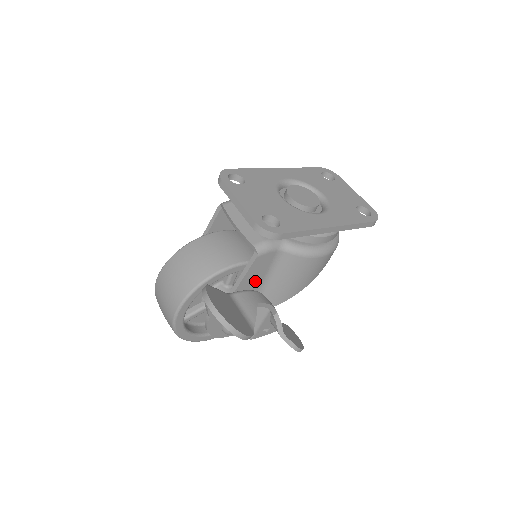
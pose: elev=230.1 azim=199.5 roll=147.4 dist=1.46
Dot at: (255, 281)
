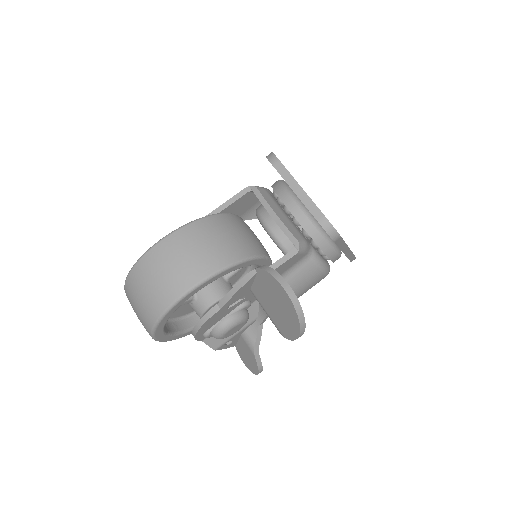
Dot at: occluded
